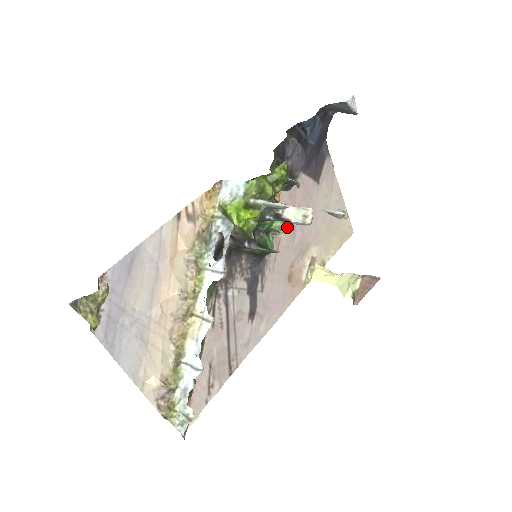
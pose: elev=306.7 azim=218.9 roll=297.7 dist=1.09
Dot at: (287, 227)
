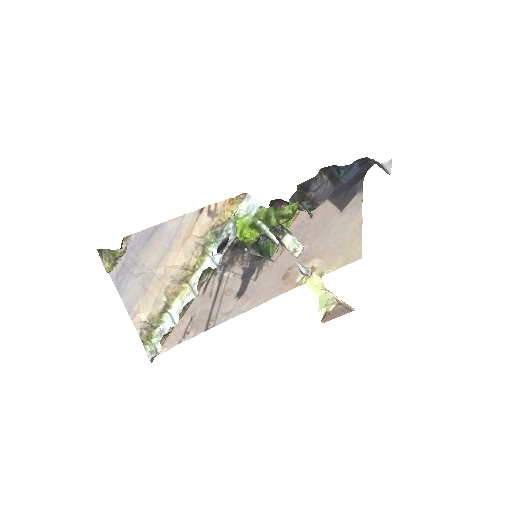
Dot at: occluded
